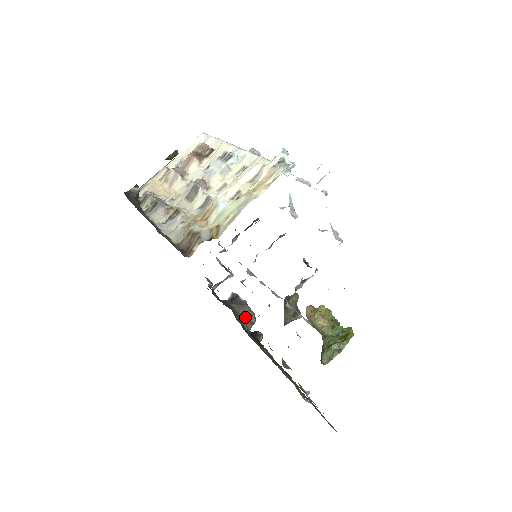
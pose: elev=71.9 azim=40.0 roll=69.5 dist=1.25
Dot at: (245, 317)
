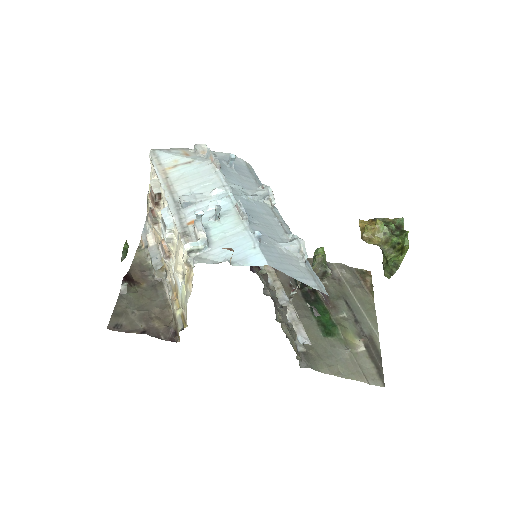
Dot at: occluded
